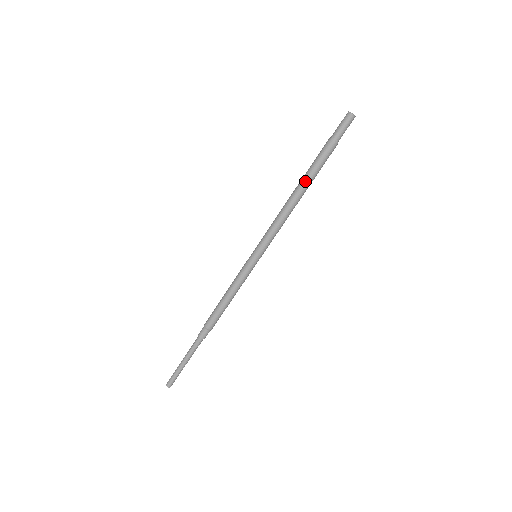
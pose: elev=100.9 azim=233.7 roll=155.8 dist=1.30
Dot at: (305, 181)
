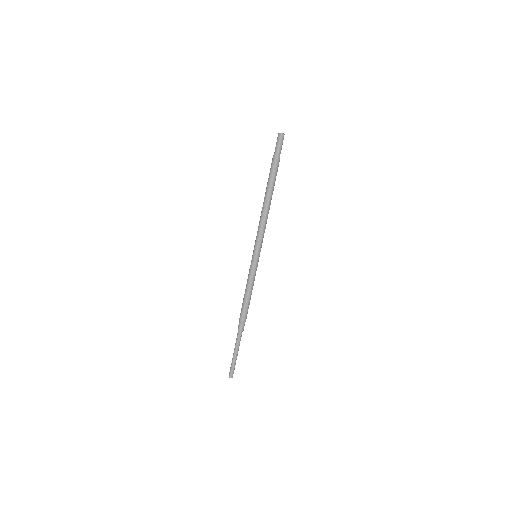
Dot at: (269, 191)
